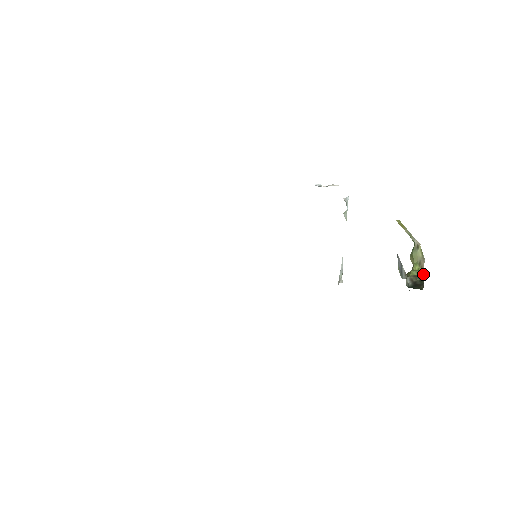
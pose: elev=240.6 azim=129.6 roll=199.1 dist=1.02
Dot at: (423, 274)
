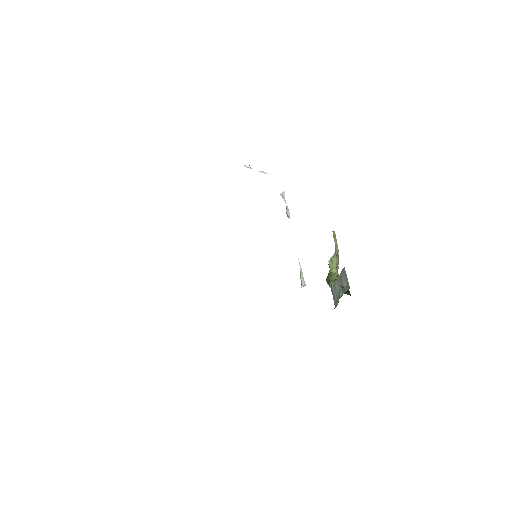
Dot at: occluded
